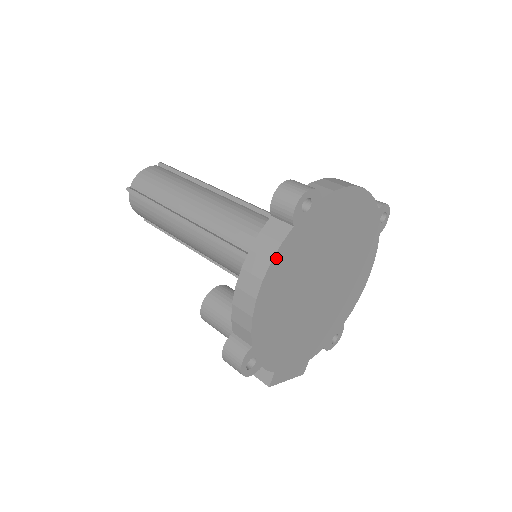
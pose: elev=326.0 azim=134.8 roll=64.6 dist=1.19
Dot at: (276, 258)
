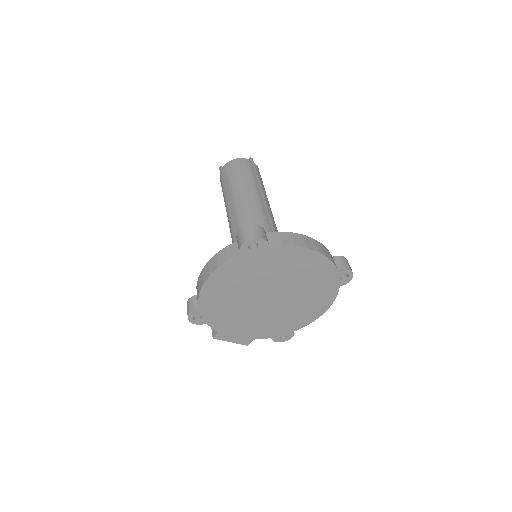
Dot at: (223, 267)
